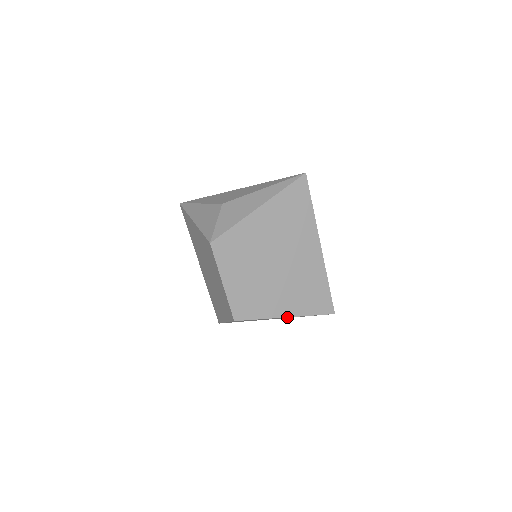
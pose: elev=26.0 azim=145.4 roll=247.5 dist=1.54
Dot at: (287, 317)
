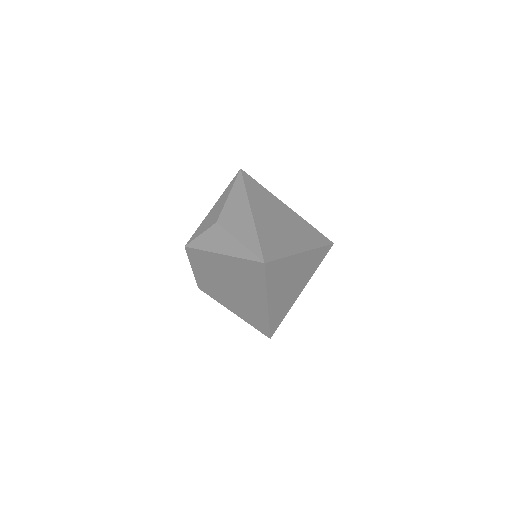
Dot at: occluded
